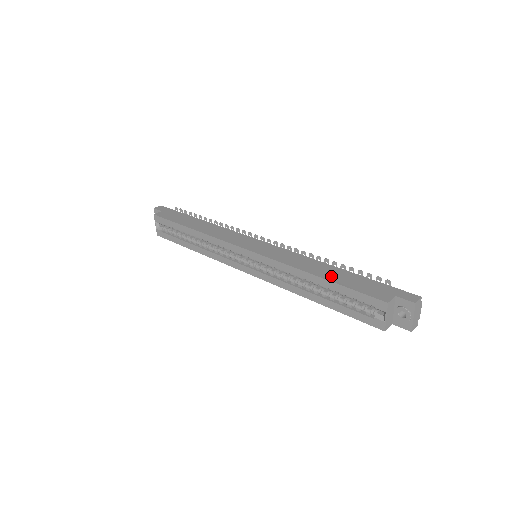
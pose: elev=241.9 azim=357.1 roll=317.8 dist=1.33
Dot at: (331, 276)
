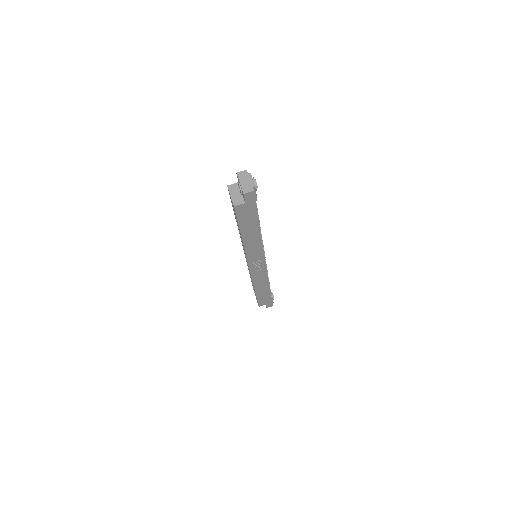
Dot at: occluded
